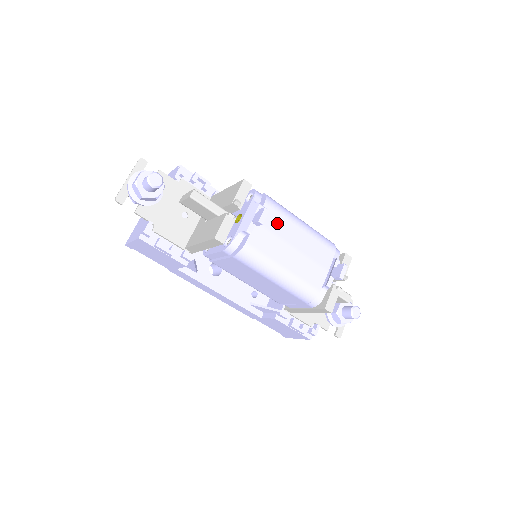
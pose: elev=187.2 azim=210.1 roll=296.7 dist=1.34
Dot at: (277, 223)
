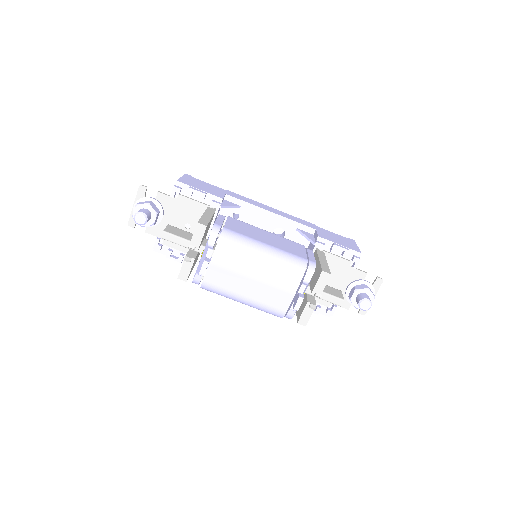
Dot at: (232, 260)
